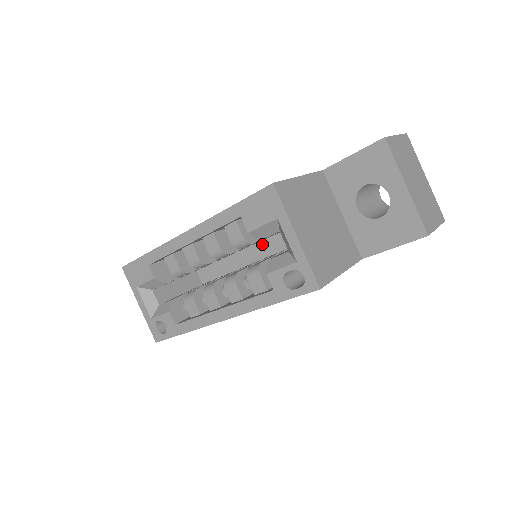
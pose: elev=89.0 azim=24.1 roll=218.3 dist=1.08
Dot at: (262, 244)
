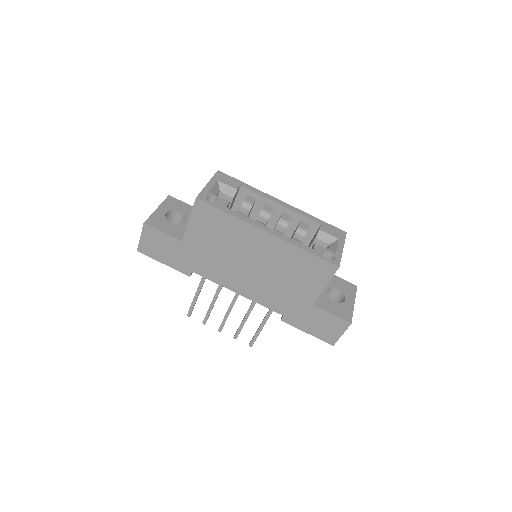
Dot at: occluded
